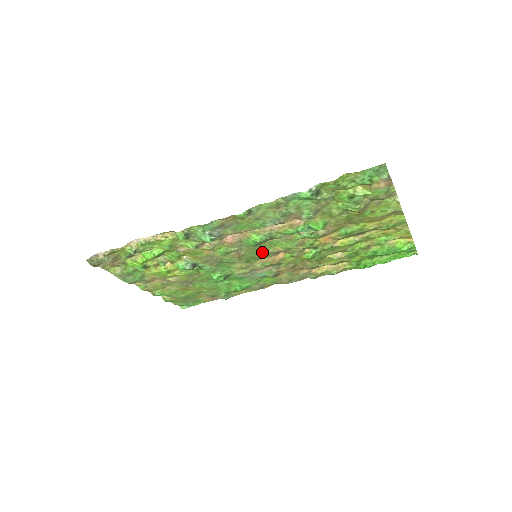
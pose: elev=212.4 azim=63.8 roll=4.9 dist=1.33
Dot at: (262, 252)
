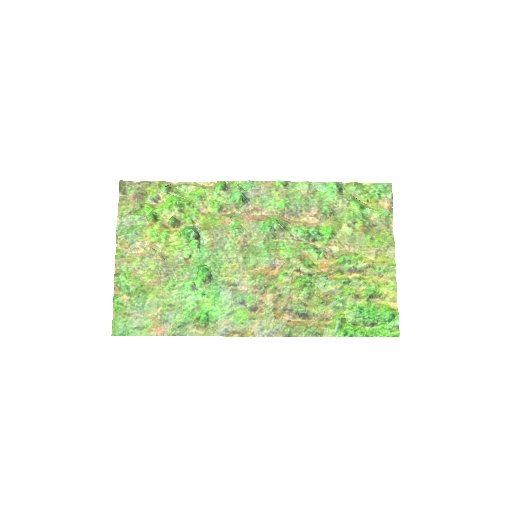
Dot at: (264, 252)
